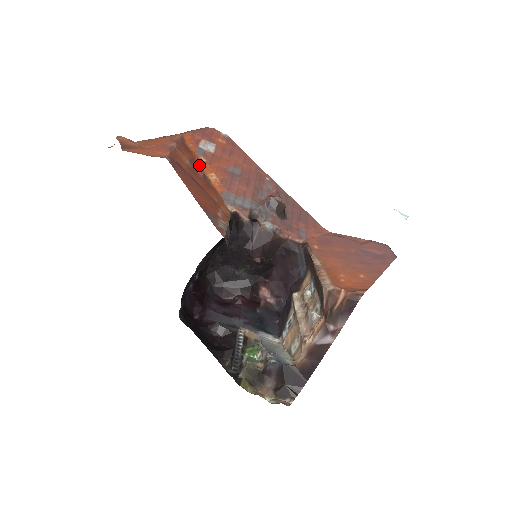
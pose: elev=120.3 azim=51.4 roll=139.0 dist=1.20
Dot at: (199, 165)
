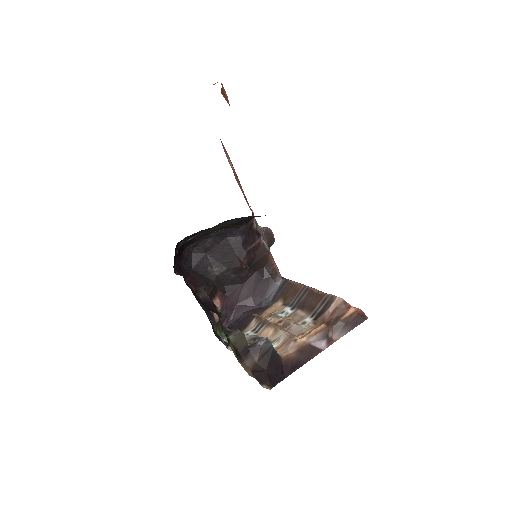
Dot at: occluded
